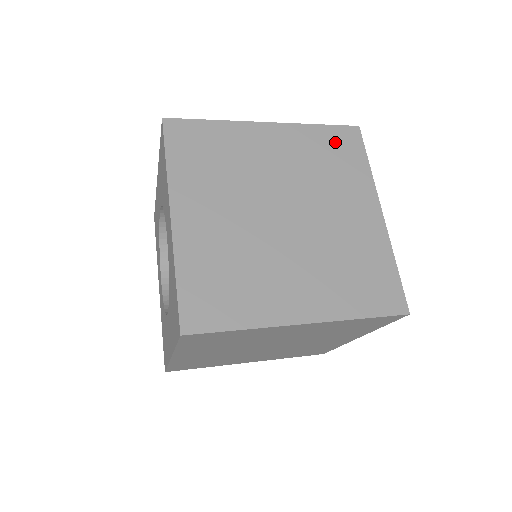
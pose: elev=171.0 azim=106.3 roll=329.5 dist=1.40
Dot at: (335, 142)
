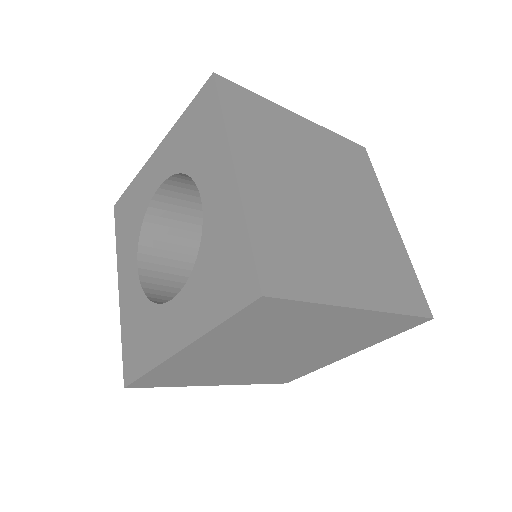
Dot at: (352, 153)
